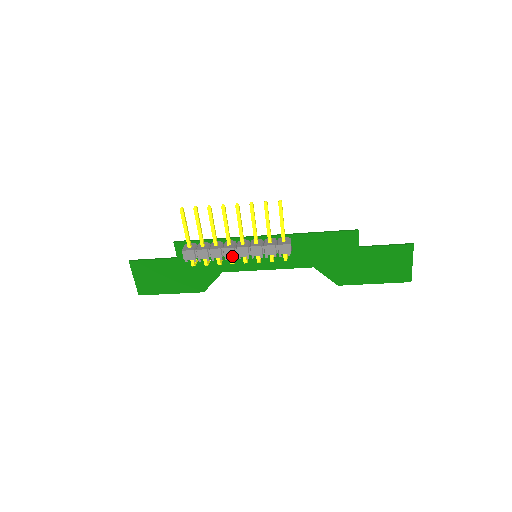
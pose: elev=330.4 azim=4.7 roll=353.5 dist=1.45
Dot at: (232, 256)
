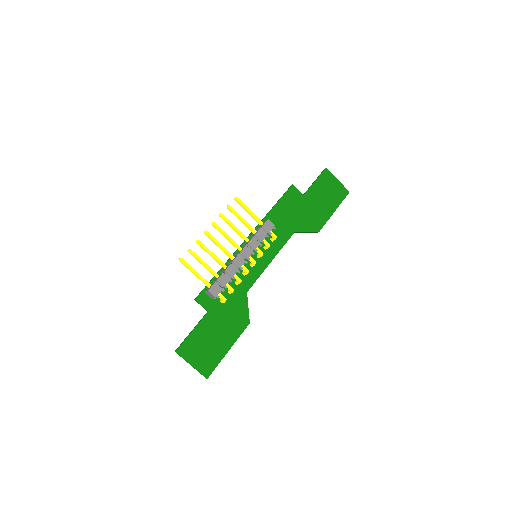
Dot at: (243, 262)
